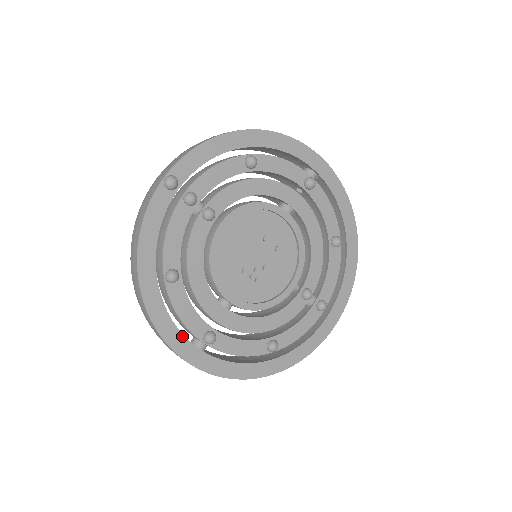
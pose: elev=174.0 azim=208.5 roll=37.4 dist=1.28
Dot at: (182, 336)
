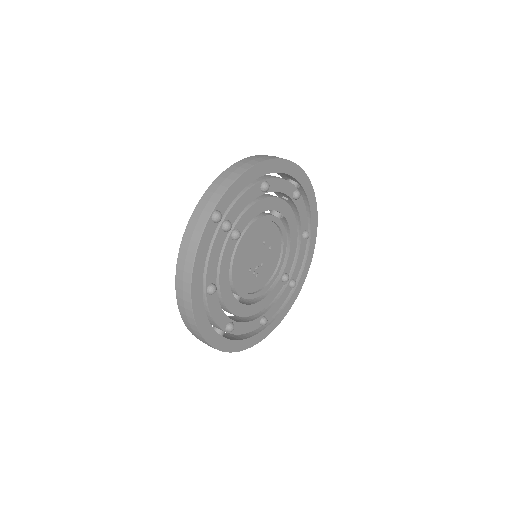
Dot at: (214, 331)
